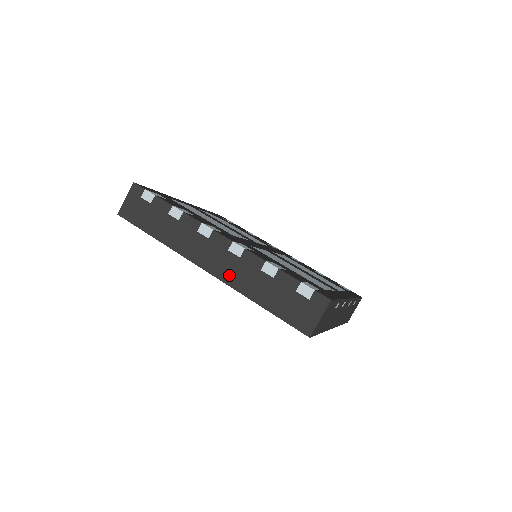
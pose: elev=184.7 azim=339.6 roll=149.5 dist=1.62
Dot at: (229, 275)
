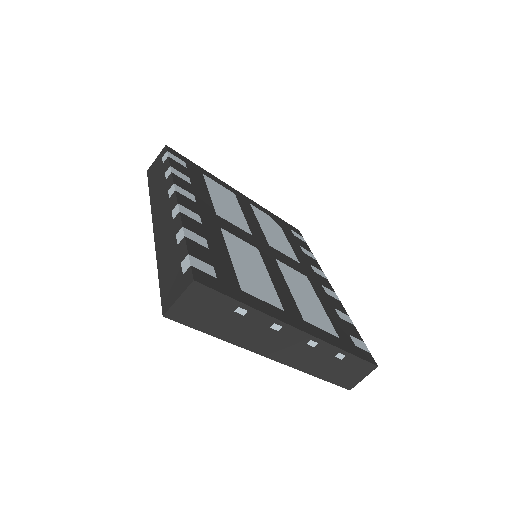
Dot at: (160, 235)
